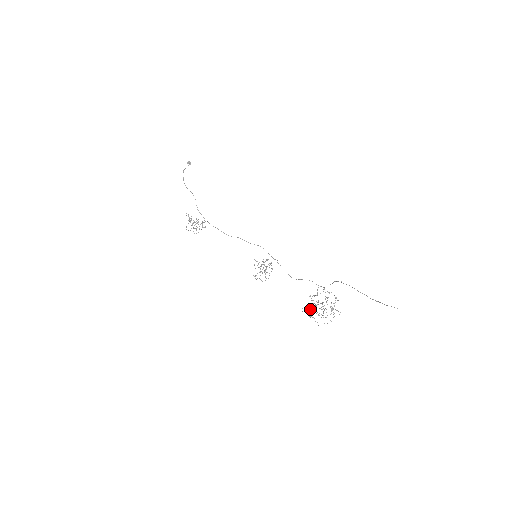
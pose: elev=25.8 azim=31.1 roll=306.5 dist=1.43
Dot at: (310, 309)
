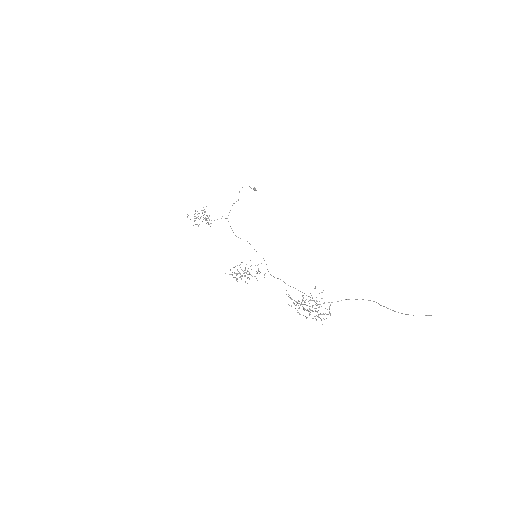
Dot at: occluded
